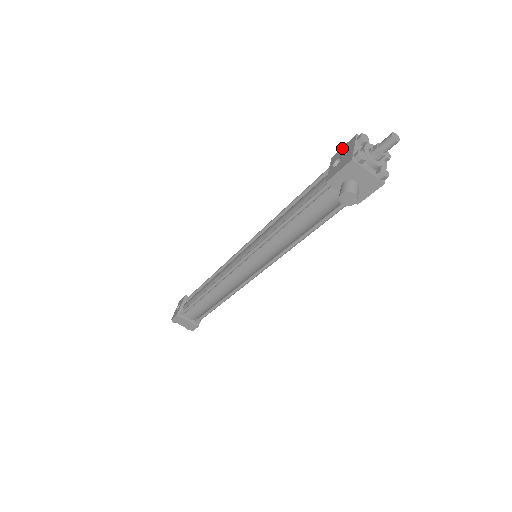
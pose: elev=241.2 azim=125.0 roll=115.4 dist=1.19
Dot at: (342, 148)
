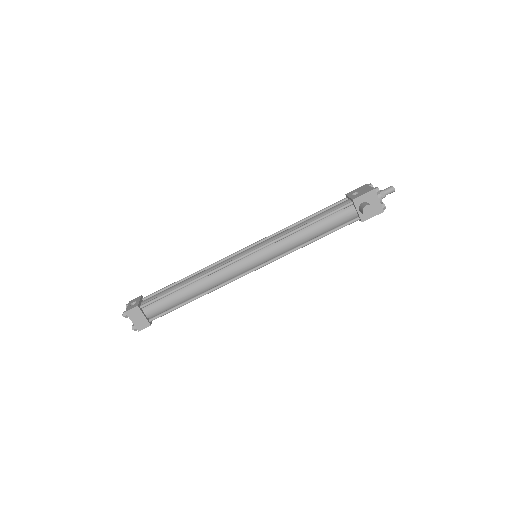
Dot at: (355, 189)
